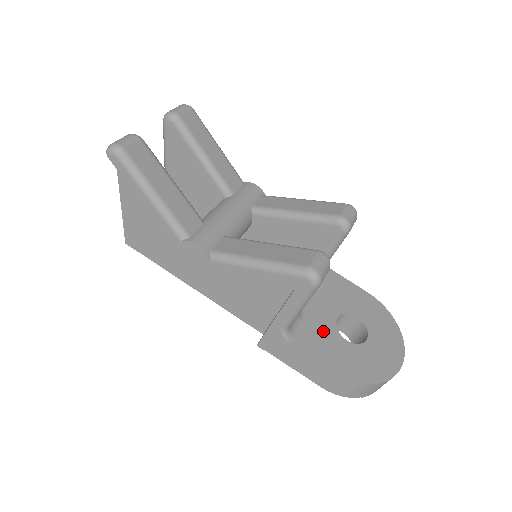
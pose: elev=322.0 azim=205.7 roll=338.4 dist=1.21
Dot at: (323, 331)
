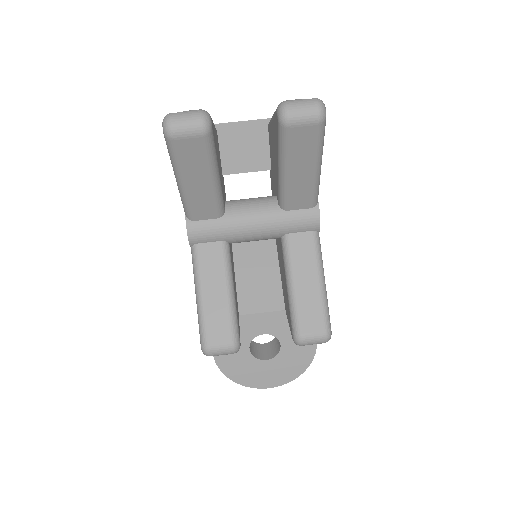
Dot at: (241, 332)
